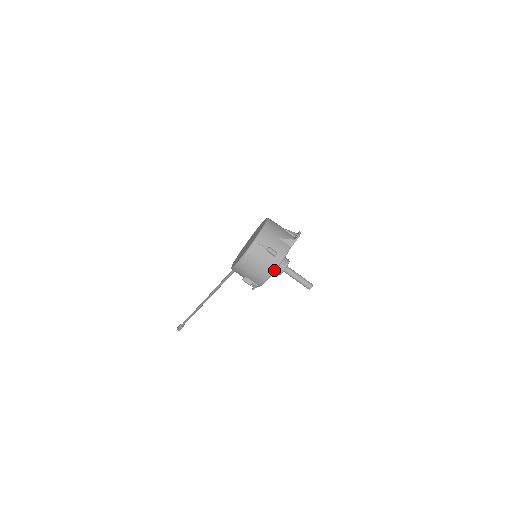
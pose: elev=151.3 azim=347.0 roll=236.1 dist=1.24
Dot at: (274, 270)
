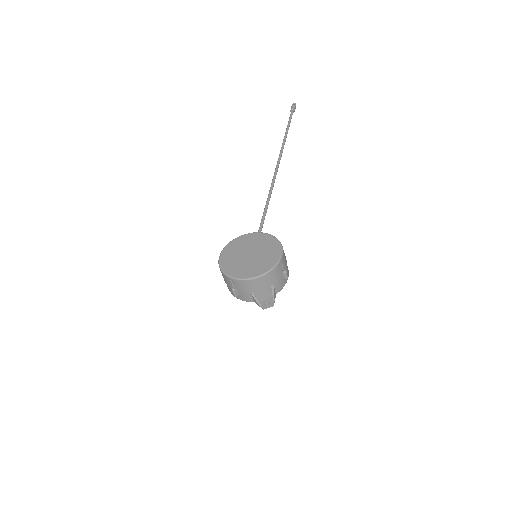
Dot at: (231, 293)
